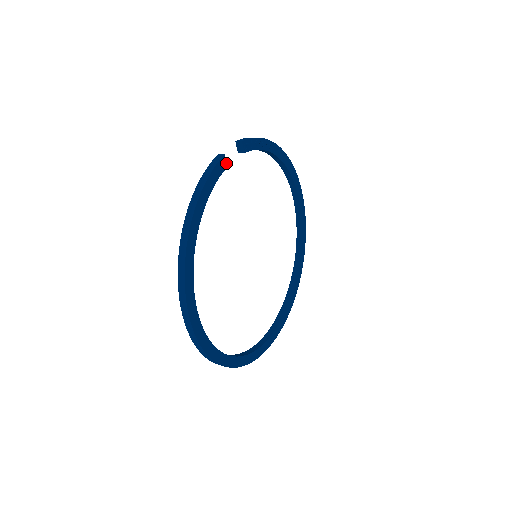
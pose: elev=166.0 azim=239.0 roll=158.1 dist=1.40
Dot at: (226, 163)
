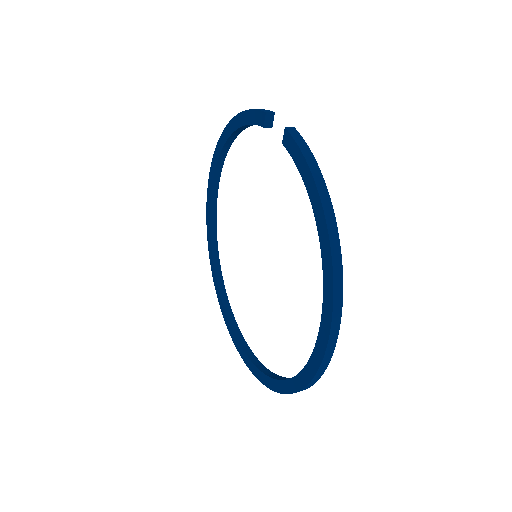
Dot at: occluded
